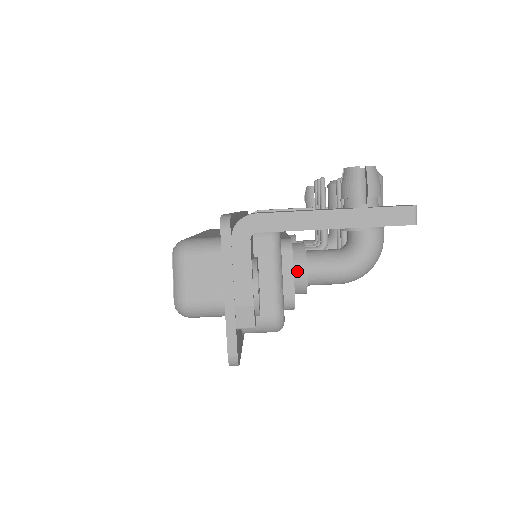
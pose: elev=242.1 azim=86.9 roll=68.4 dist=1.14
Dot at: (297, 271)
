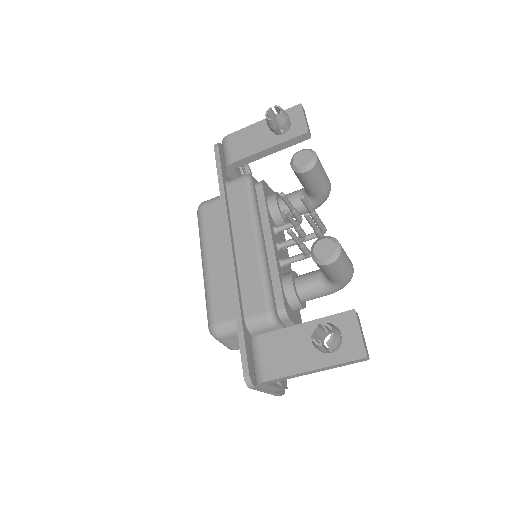
Dot at: (296, 309)
